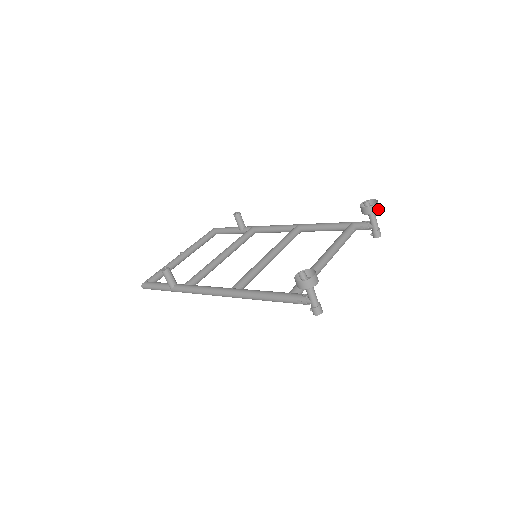
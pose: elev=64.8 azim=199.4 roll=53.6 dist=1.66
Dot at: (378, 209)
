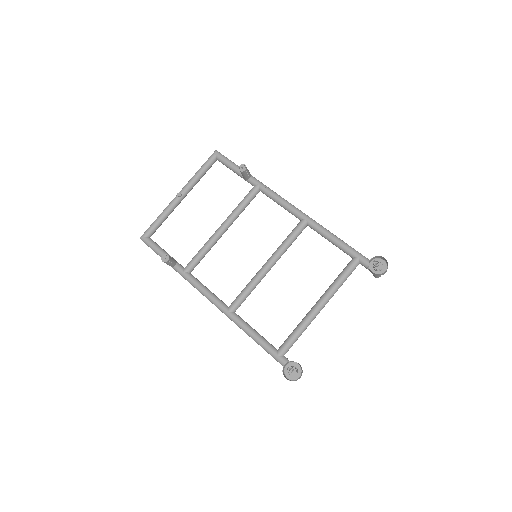
Dot at: occluded
